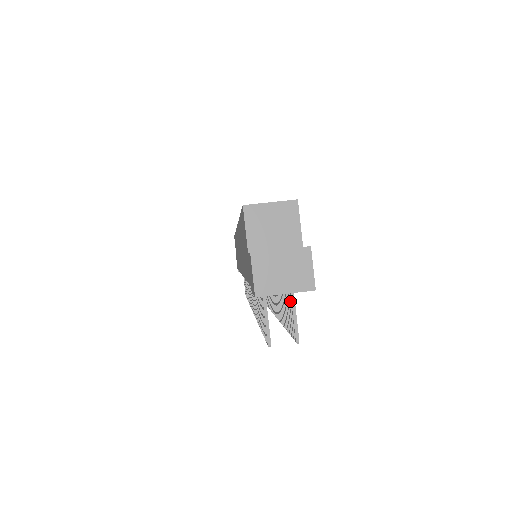
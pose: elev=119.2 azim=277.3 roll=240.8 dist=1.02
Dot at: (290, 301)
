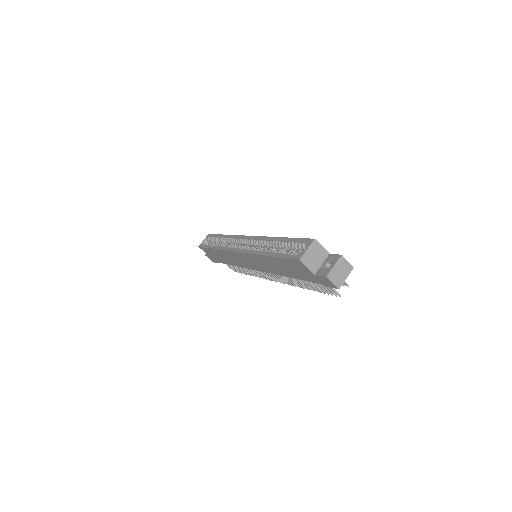
Dot at: occluded
